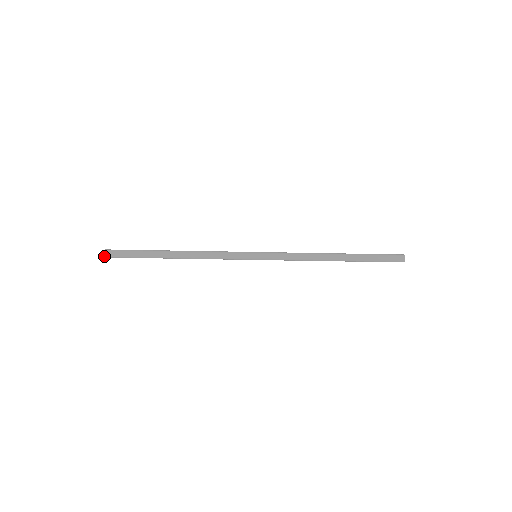
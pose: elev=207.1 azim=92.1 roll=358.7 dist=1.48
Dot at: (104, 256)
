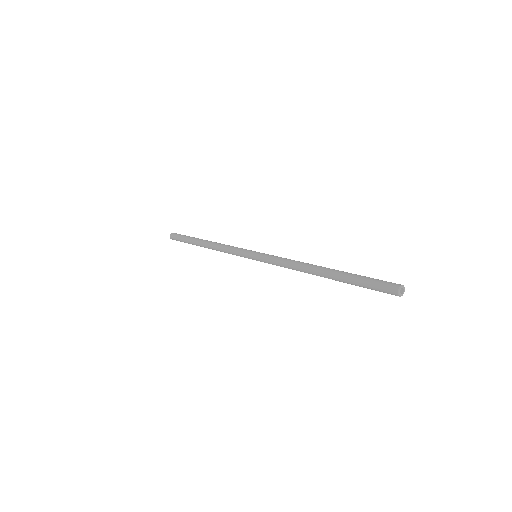
Dot at: (172, 239)
